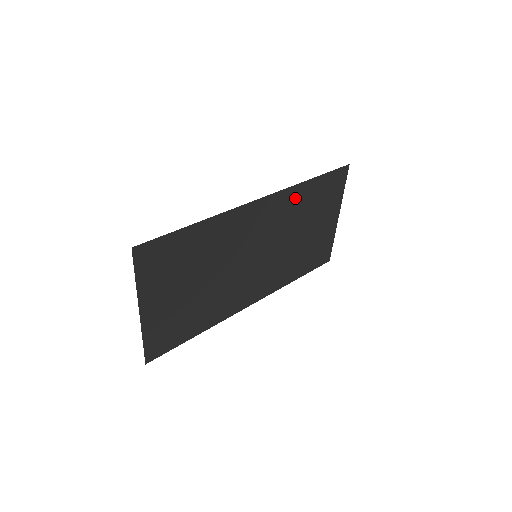
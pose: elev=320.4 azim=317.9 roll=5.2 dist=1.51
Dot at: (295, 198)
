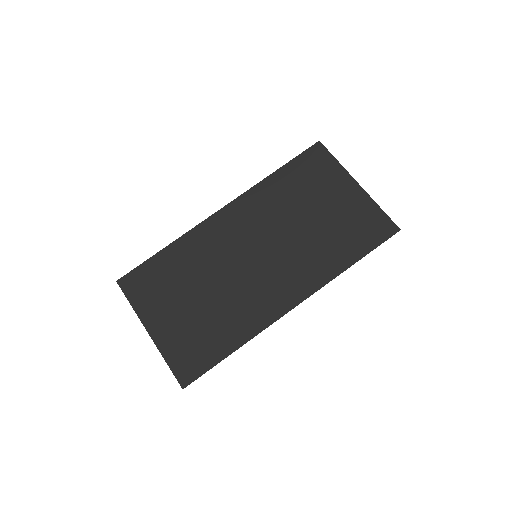
Dot at: (266, 194)
